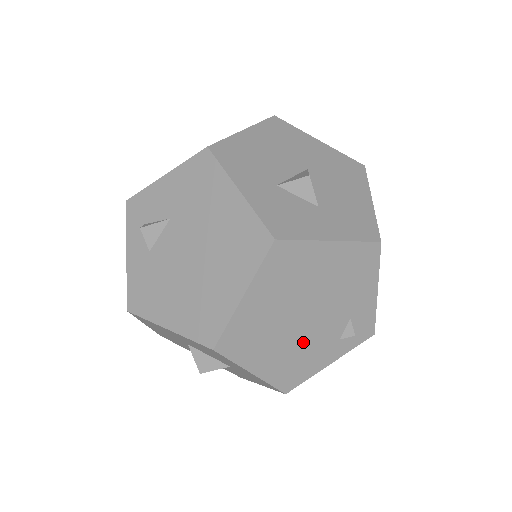
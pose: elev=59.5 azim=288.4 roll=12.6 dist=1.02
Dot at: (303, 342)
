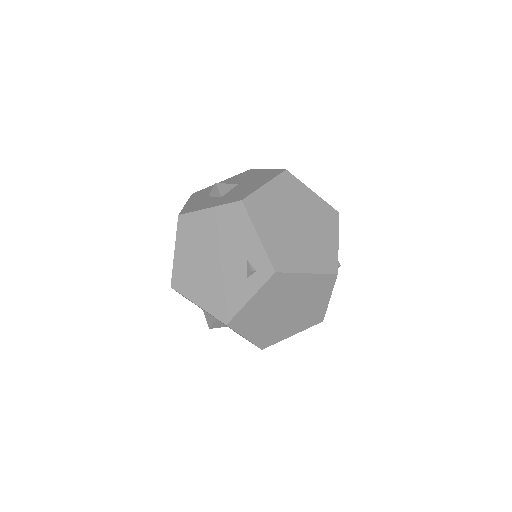
Dot at: (221, 281)
